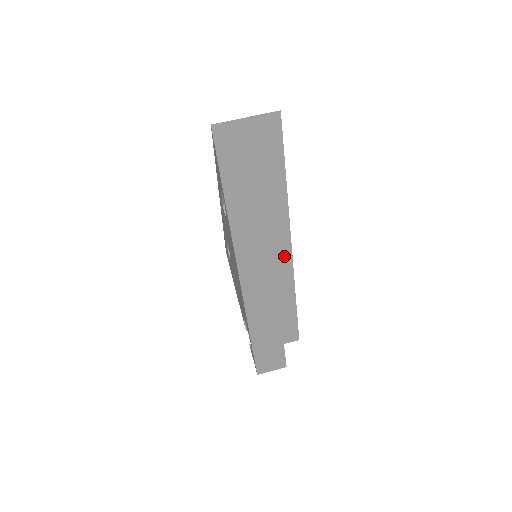
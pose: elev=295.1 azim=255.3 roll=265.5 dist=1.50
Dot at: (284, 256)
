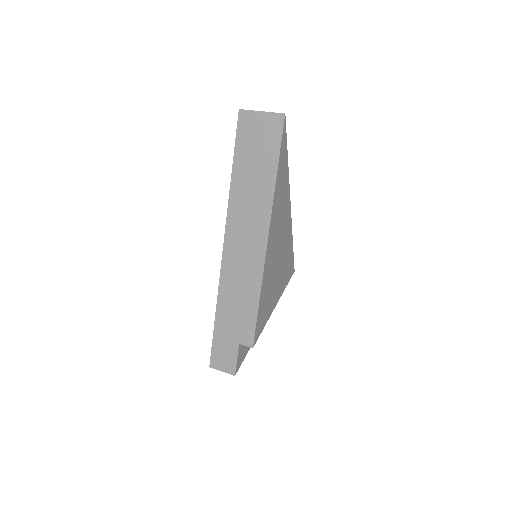
Dot at: (261, 243)
